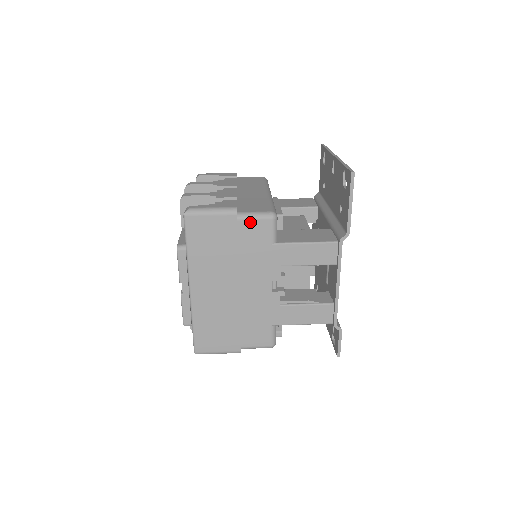
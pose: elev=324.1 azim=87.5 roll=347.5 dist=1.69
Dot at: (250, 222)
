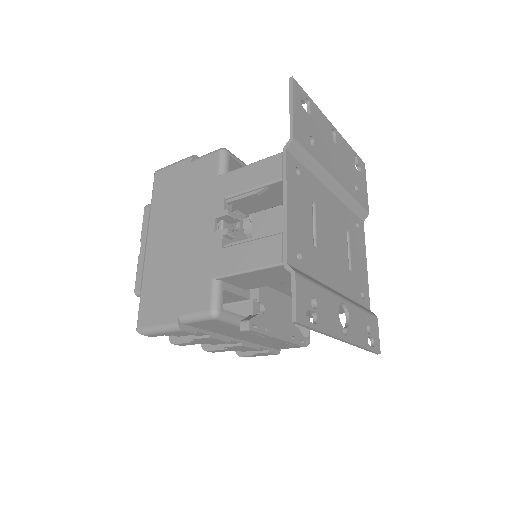
Dot at: (201, 161)
